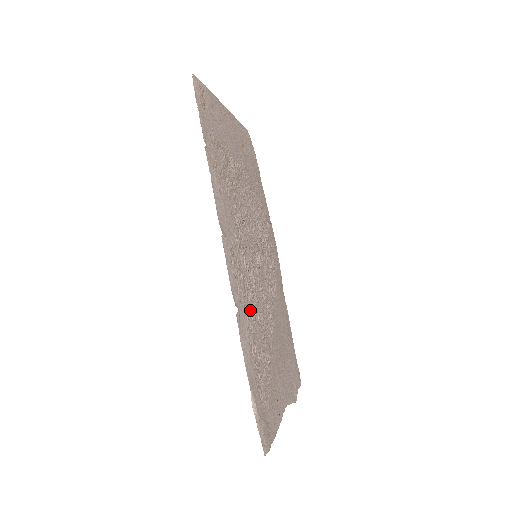
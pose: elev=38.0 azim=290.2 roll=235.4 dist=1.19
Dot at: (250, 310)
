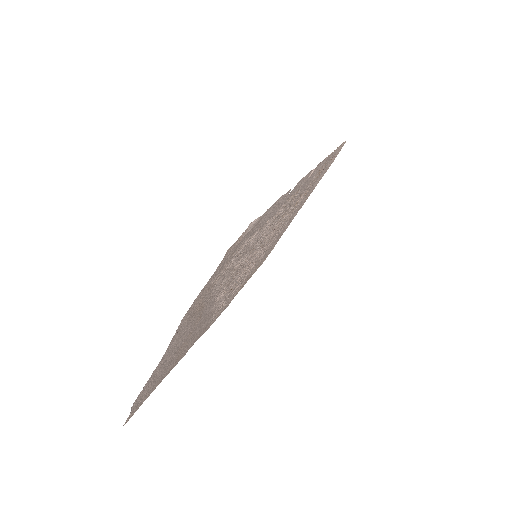
Dot at: (265, 231)
